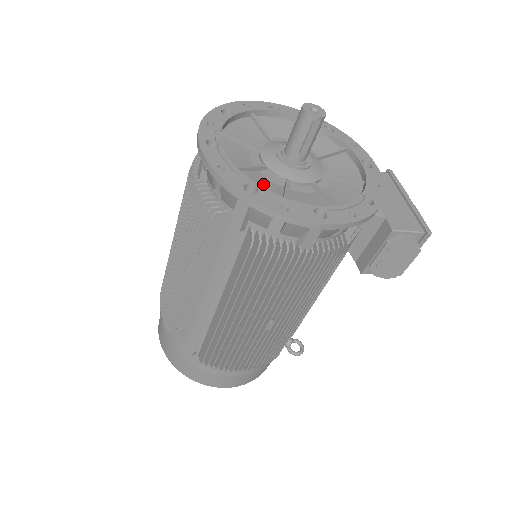
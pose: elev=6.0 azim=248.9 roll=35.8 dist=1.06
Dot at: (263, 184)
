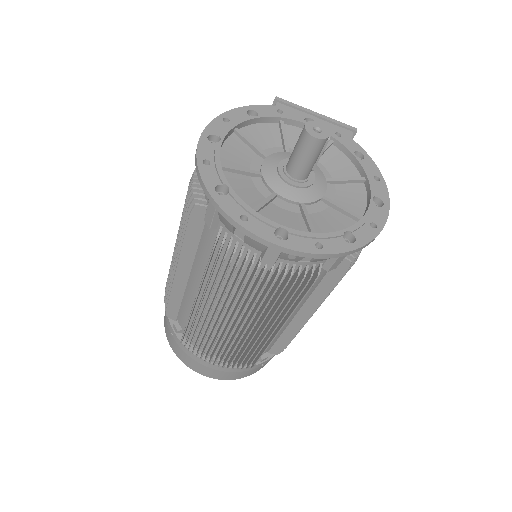
Dot at: (328, 221)
